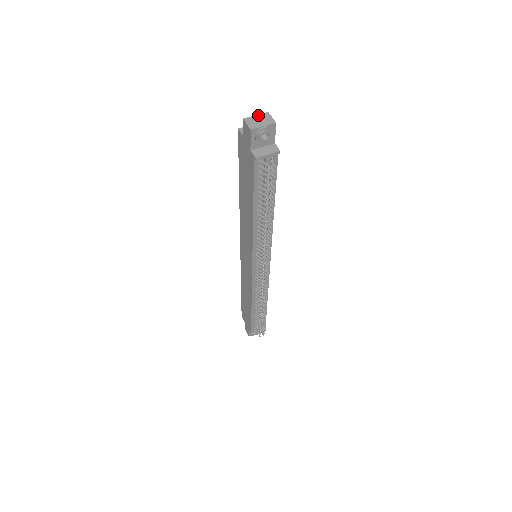
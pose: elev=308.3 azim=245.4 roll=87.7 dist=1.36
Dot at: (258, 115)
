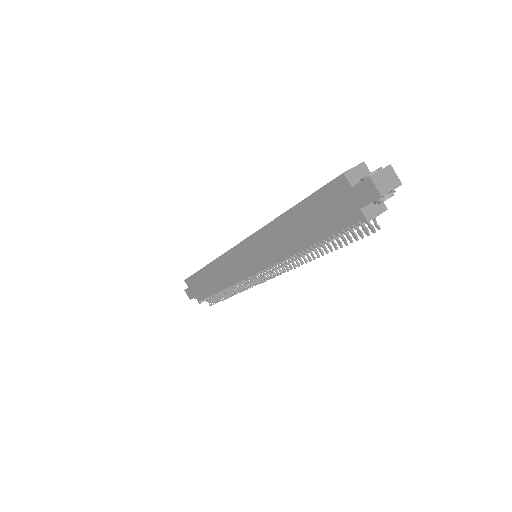
Dot at: (383, 170)
